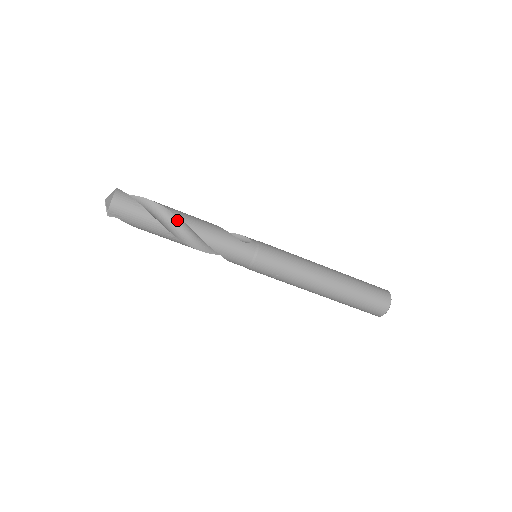
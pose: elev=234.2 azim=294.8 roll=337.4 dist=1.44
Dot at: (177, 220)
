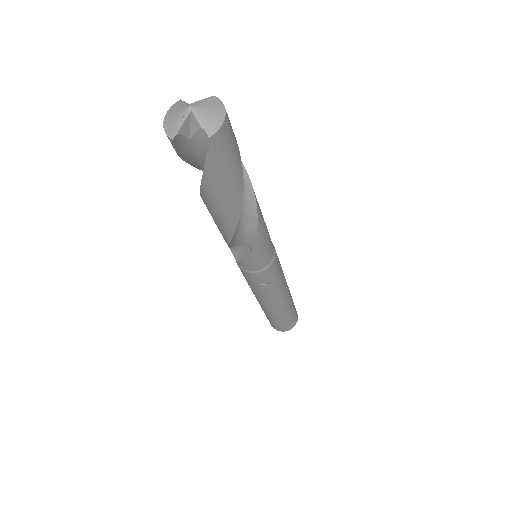
Dot at: (245, 187)
